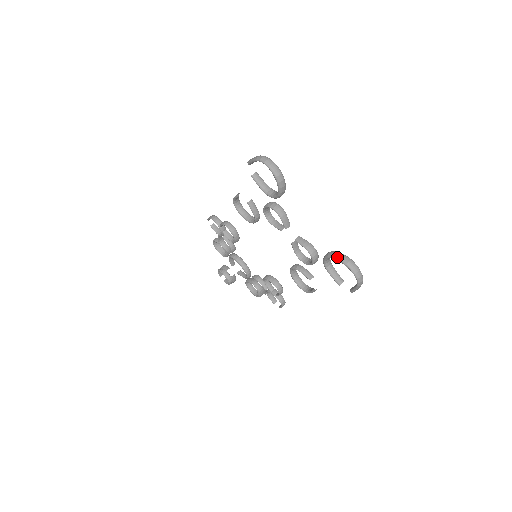
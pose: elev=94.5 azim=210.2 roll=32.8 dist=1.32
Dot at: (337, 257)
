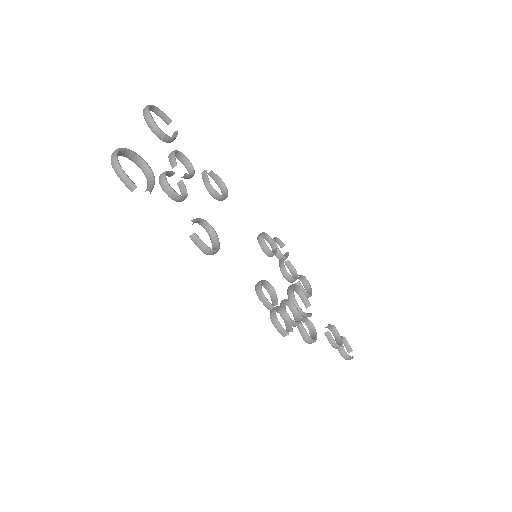
Dot at: (124, 153)
